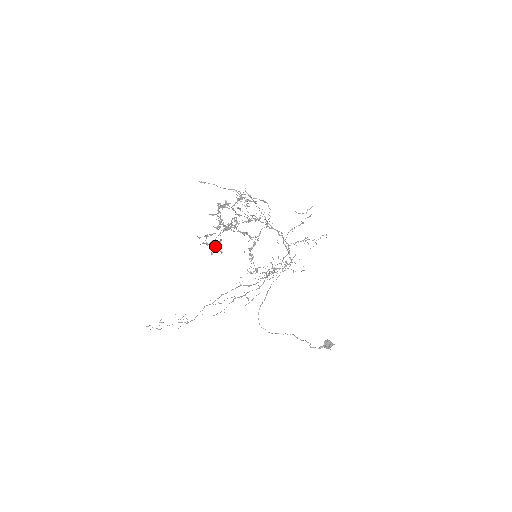
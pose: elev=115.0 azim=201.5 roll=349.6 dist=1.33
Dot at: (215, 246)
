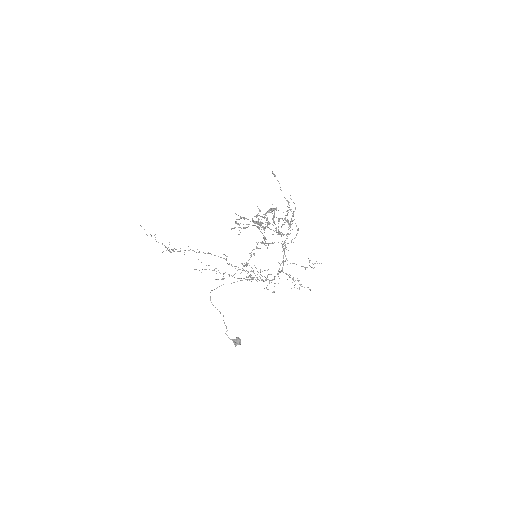
Dot at: (239, 227)
